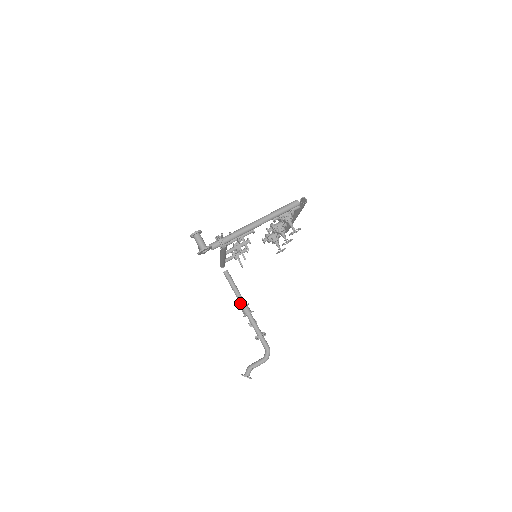
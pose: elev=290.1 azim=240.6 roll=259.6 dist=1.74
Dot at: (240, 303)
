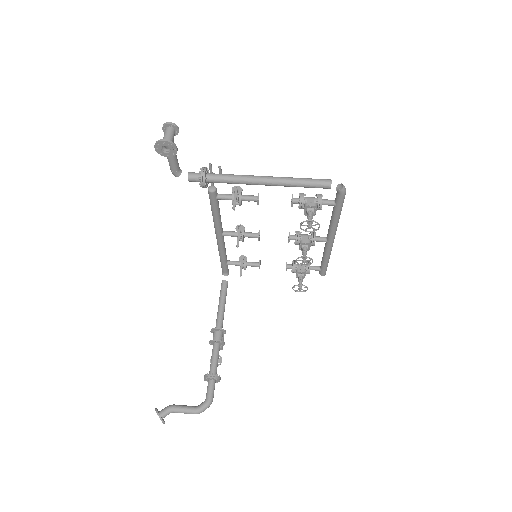
Dot at: (216, 324)
